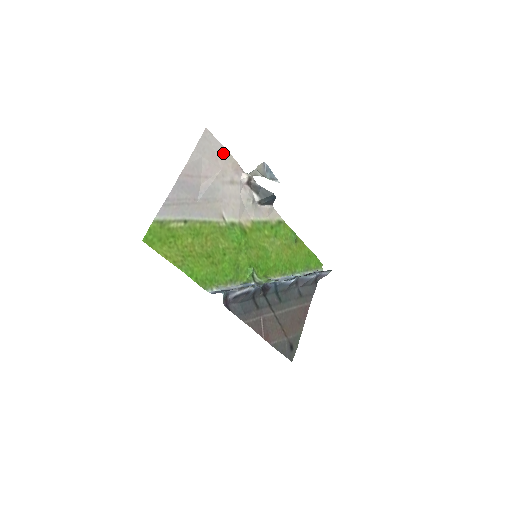
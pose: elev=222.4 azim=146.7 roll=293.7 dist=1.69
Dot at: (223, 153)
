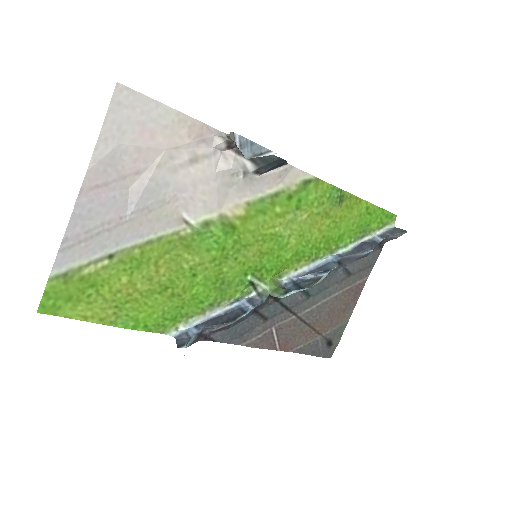
Dot at: (165, 117)
